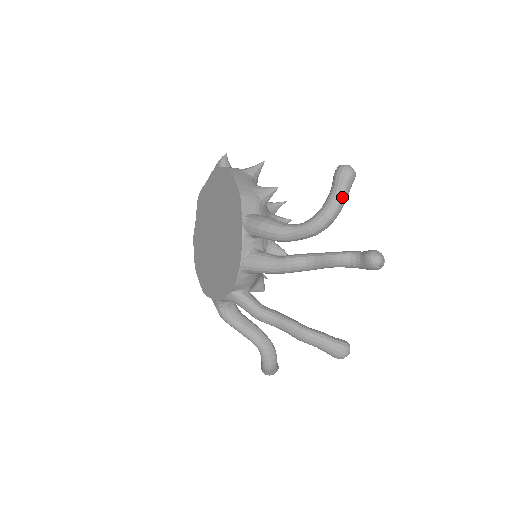
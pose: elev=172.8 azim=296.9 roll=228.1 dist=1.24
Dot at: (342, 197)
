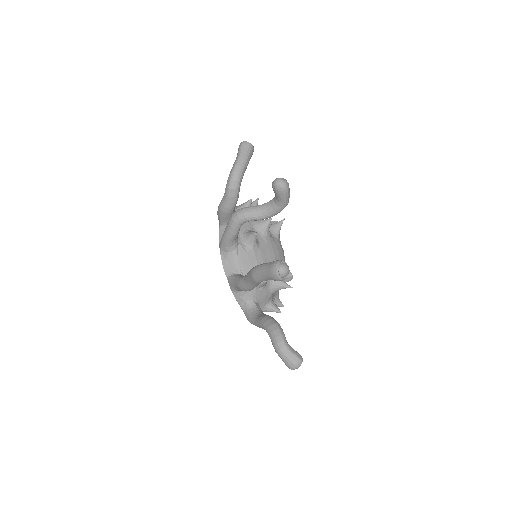
Dot at: (238, 157)
